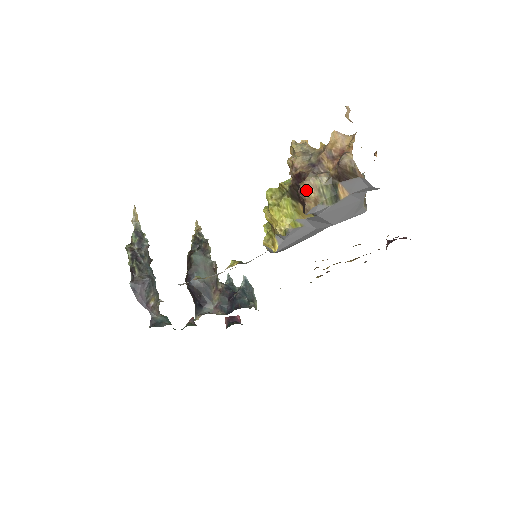
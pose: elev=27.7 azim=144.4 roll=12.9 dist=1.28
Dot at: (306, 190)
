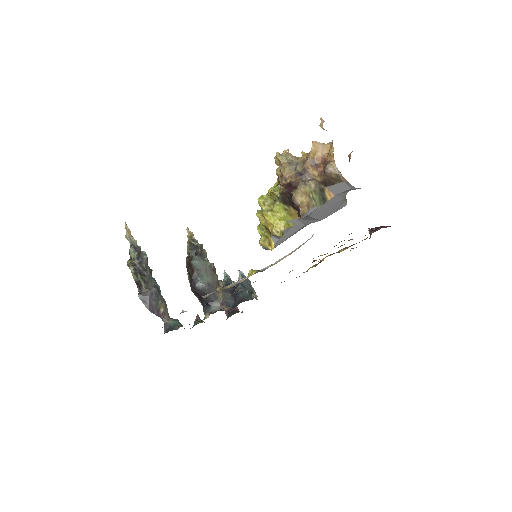
Dot at: (298, 197)
